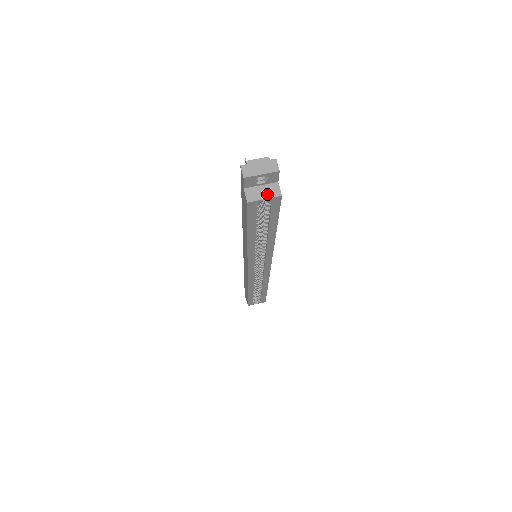
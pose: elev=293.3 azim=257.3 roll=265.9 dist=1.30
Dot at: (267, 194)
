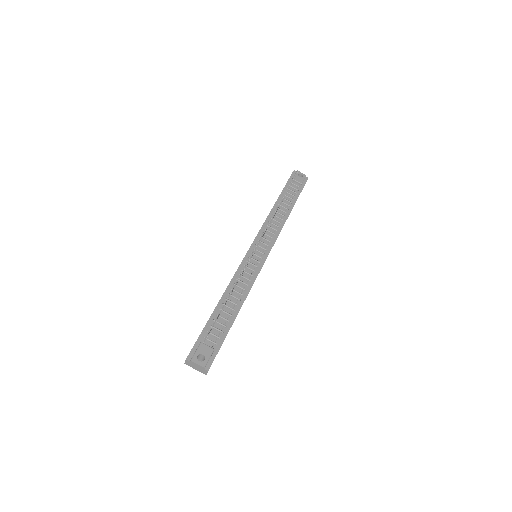
Dot at: occluded
